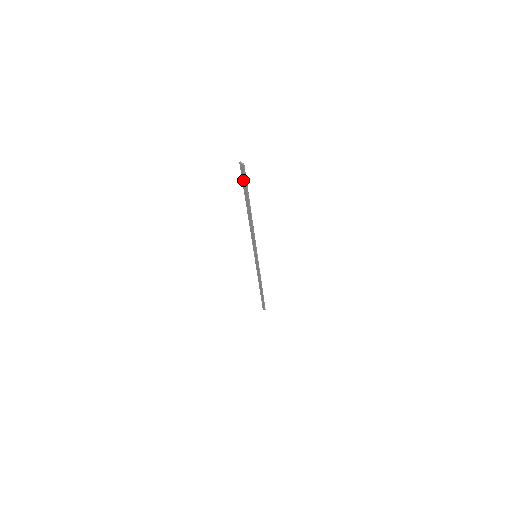
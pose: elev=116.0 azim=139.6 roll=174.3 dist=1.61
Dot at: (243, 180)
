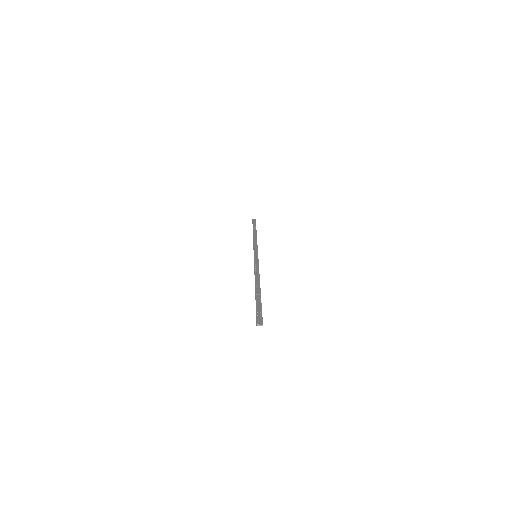
Dot at: (258, 313)
